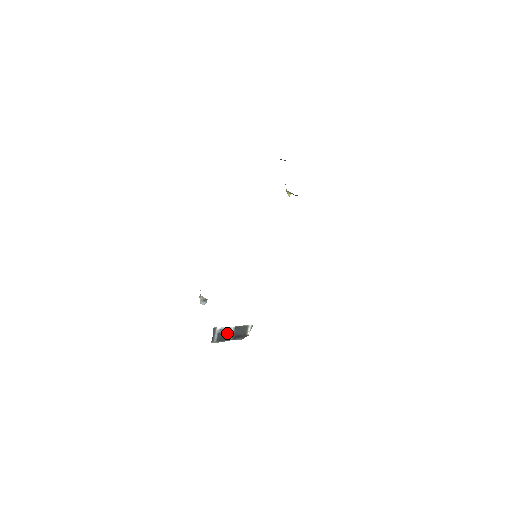
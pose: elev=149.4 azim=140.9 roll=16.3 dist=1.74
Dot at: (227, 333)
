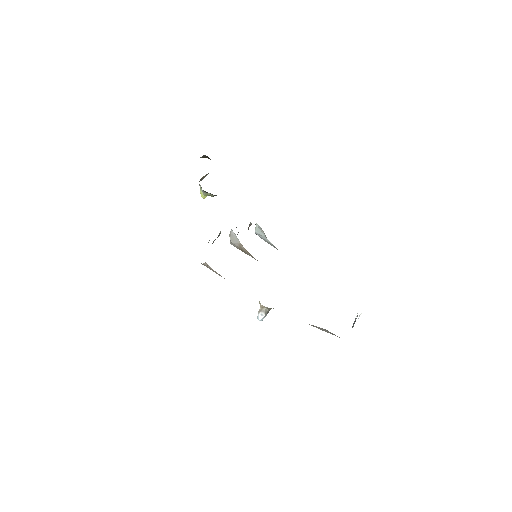
Dot at: occluded
